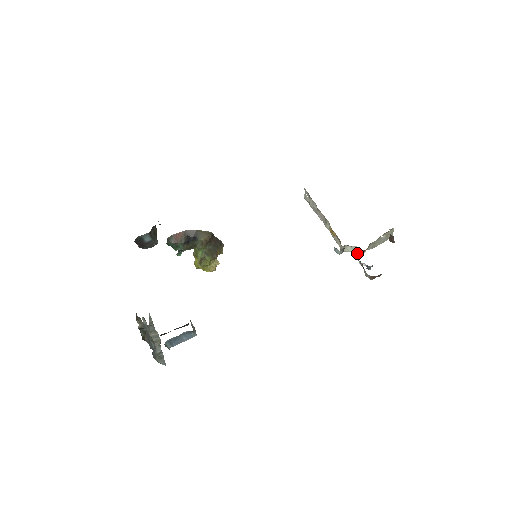
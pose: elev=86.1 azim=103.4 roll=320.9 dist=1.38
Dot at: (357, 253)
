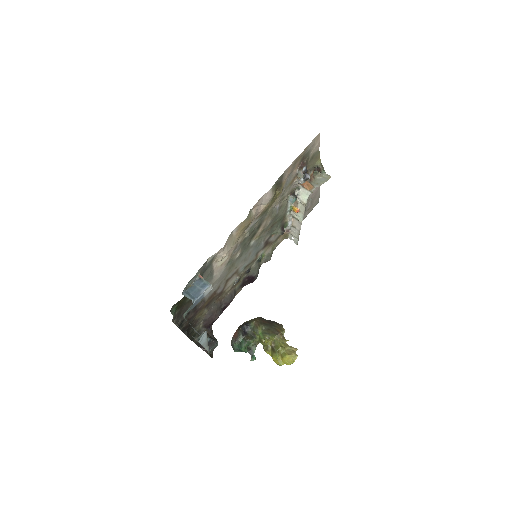
Dot at: (309, 193)
